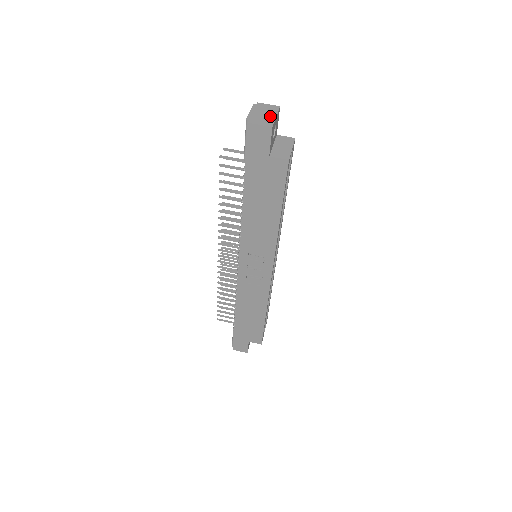
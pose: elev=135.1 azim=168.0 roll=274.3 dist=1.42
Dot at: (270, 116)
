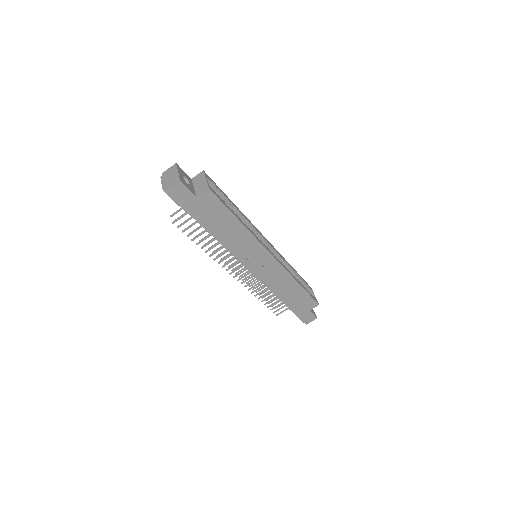
Dot at: (174, 175)
